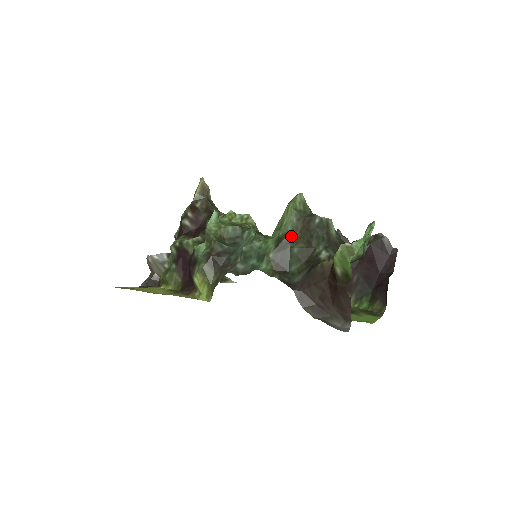
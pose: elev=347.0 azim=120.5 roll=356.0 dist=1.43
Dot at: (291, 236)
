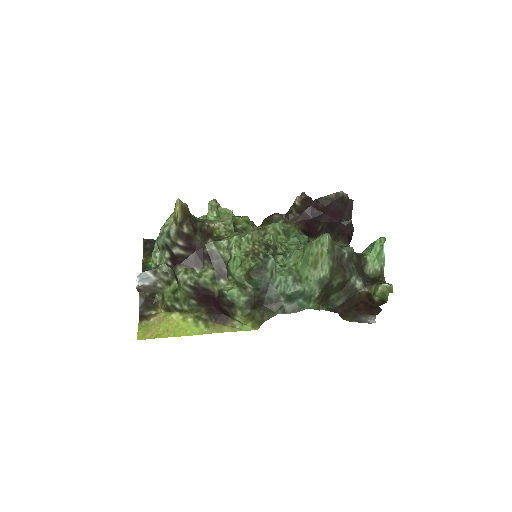
Dot at: (331, 277)
